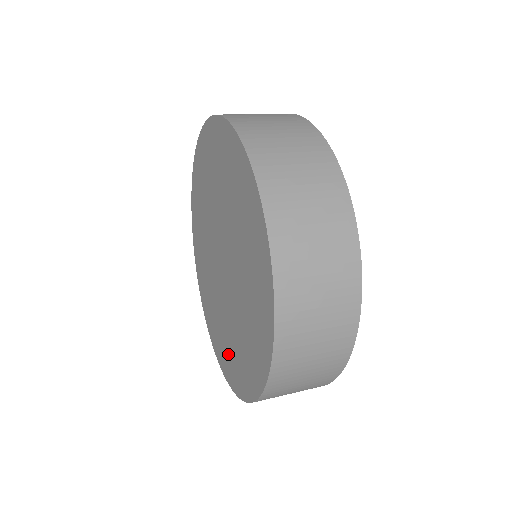
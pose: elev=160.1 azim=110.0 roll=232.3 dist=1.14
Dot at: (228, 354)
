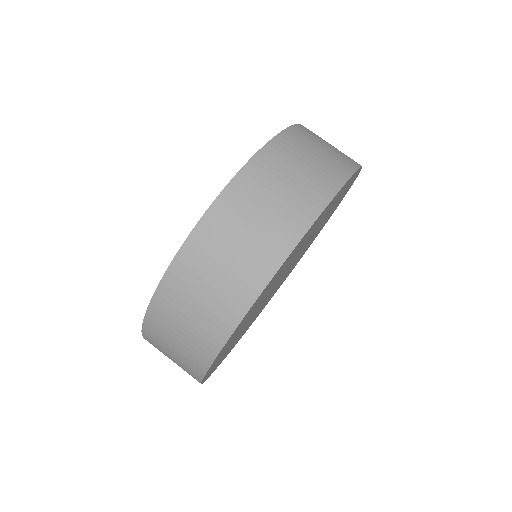
Dot at: occluded
